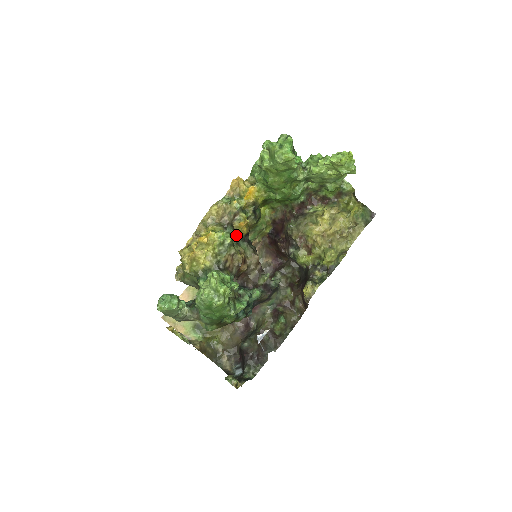
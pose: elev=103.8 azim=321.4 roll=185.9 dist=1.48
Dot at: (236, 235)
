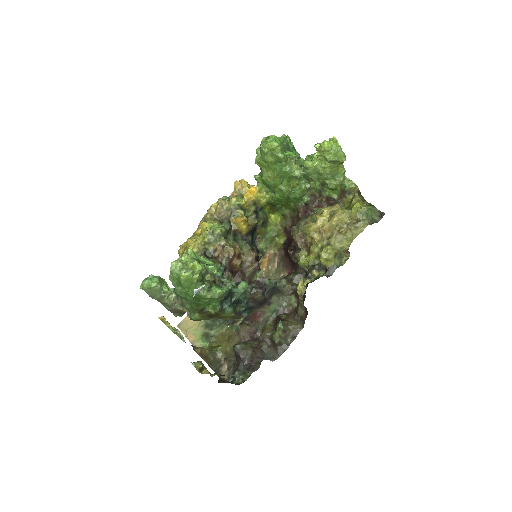
Dot at: (235, 232)
